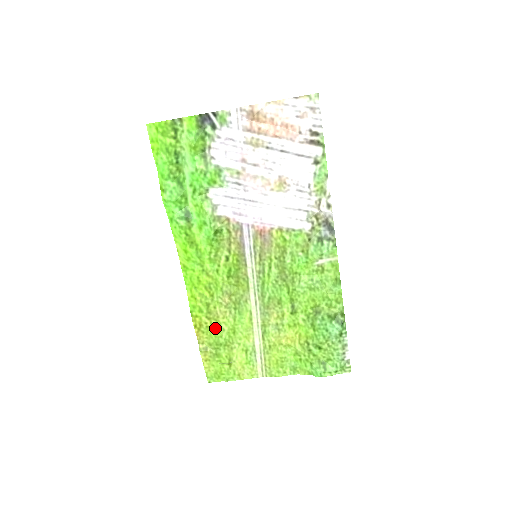
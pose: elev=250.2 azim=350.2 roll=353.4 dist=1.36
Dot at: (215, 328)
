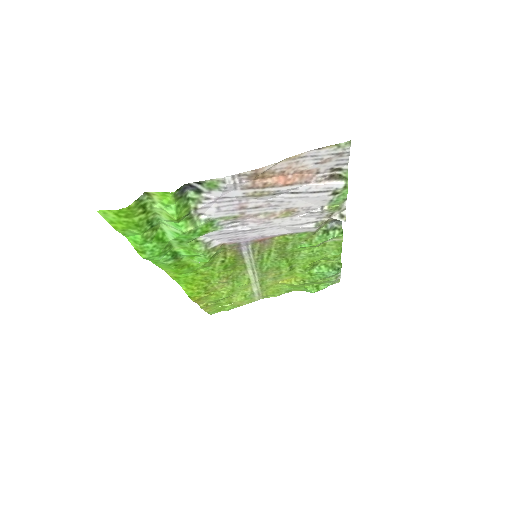
Dot at: (214, 295)
